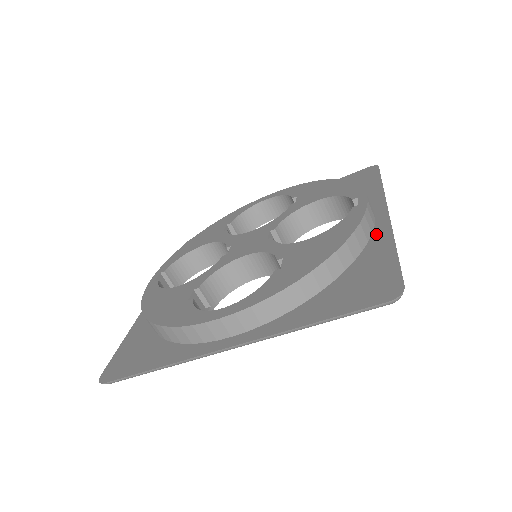
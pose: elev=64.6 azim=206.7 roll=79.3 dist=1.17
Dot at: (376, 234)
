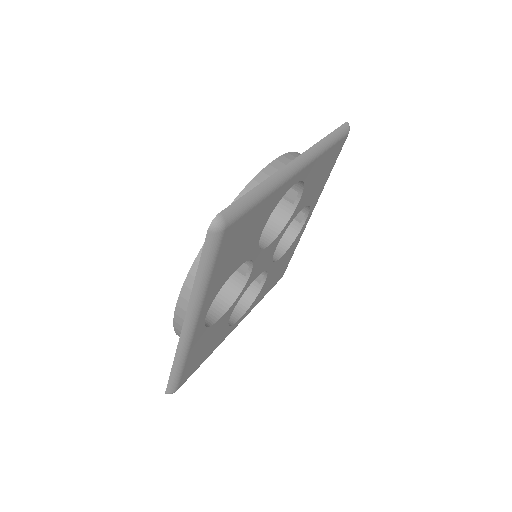
Dot at: occluded
